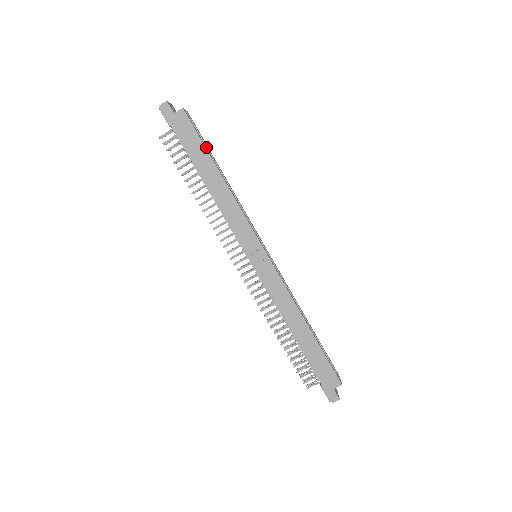
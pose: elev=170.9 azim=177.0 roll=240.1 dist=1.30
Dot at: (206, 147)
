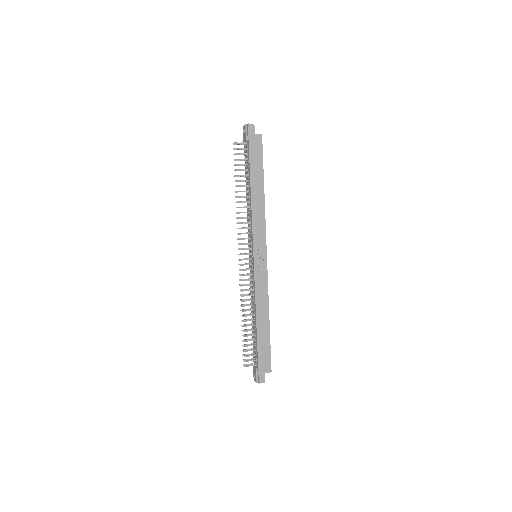
Dot at: occluded
